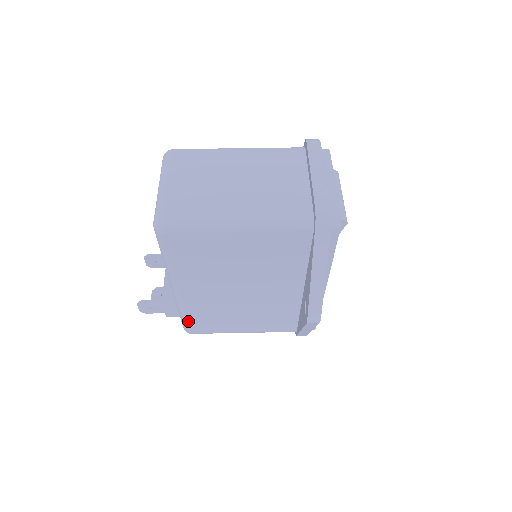
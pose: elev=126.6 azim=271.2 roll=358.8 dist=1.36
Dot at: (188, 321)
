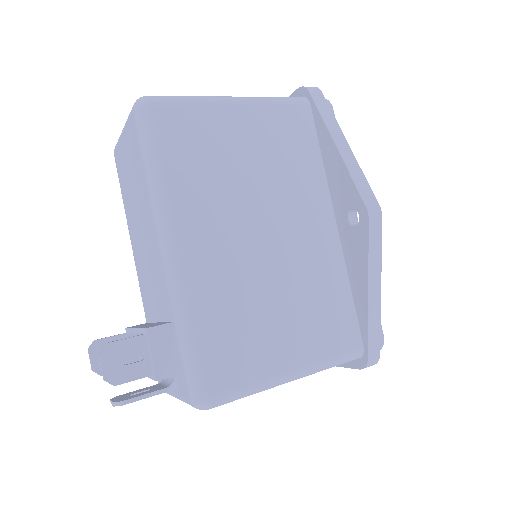
Dot at: (200, 348)
